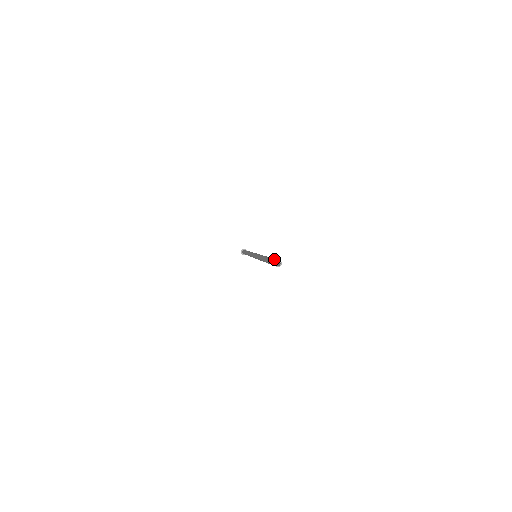
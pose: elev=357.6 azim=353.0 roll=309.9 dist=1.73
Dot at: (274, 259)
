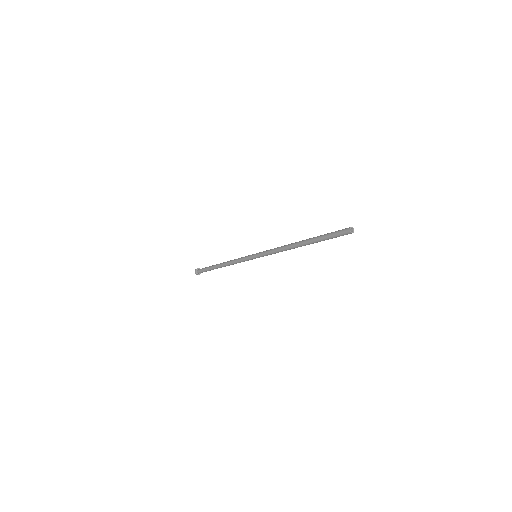
Dot at: (339, 231)
